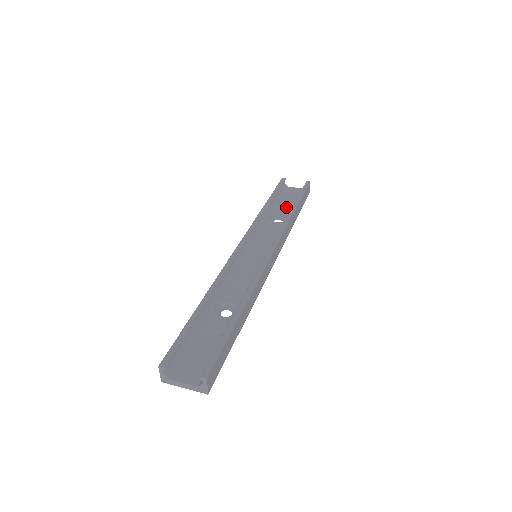
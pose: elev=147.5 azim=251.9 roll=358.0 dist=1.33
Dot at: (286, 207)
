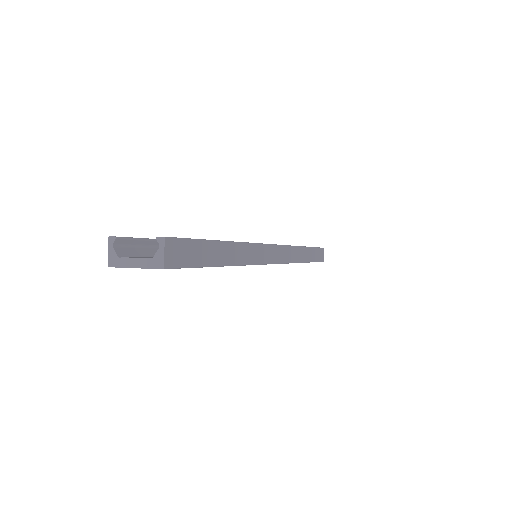
Dot at: occluded
